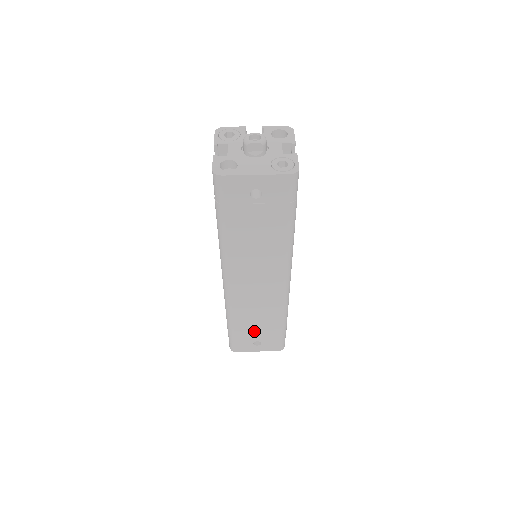
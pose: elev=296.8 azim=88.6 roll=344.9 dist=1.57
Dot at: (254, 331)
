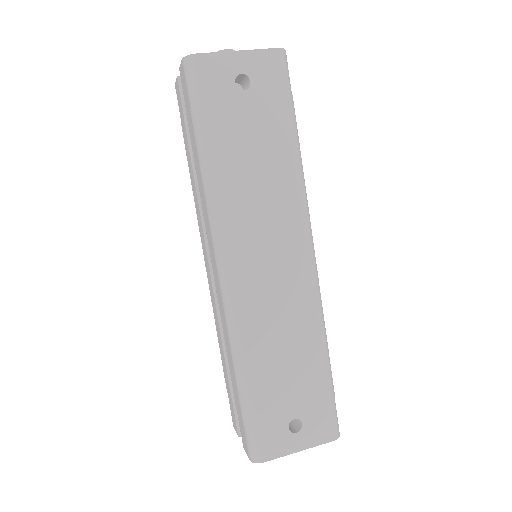
Dot at: (285, 390)
